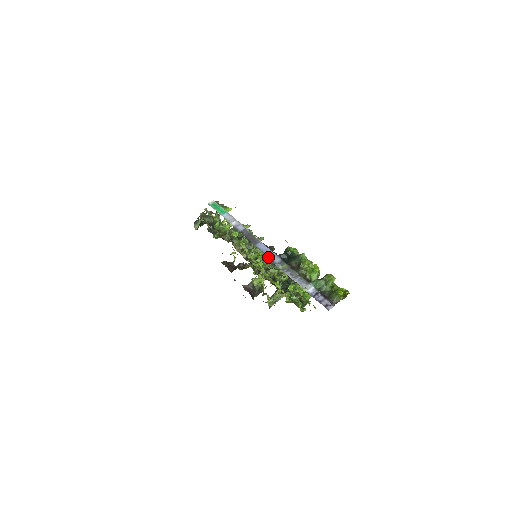
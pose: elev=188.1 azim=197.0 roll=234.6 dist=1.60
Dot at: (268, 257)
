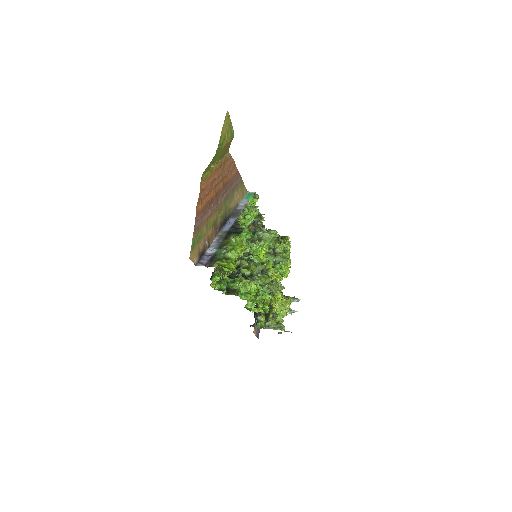
Dot at: (224, 226)
